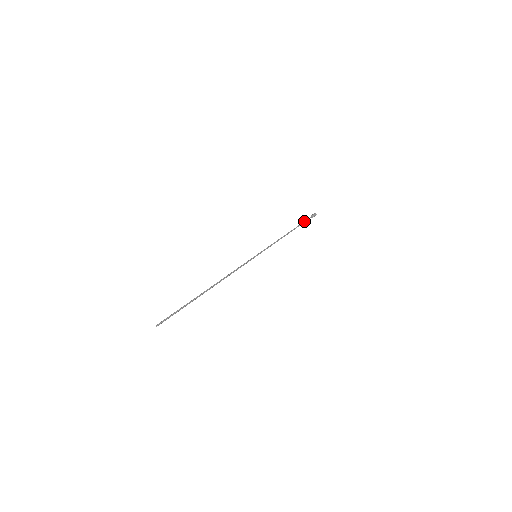
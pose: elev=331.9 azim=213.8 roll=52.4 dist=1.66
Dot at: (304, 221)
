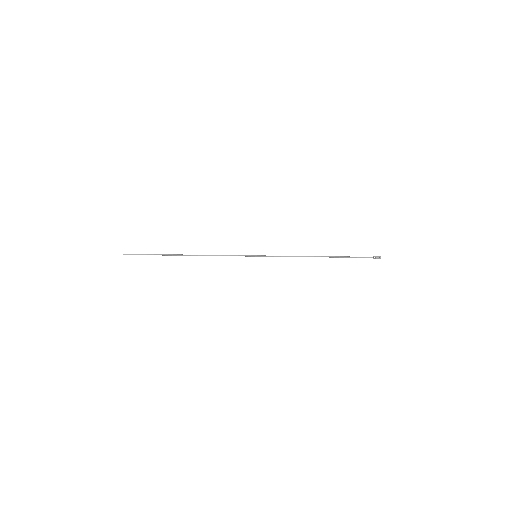
Dot at: (354, 257)
